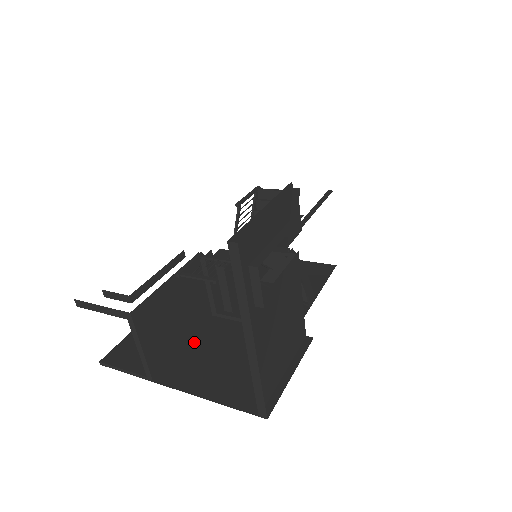
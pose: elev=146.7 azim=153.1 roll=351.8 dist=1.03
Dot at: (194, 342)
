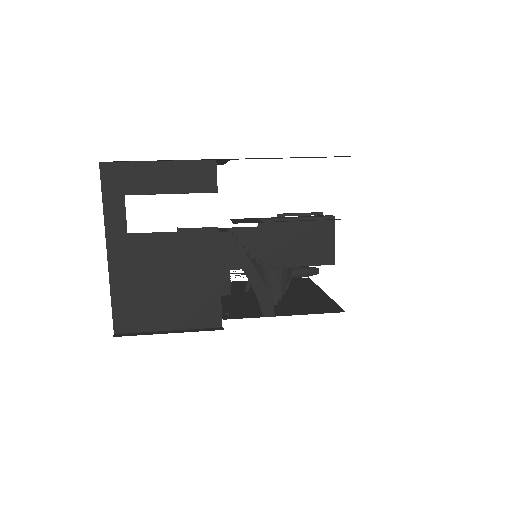
Dot at: occluded
